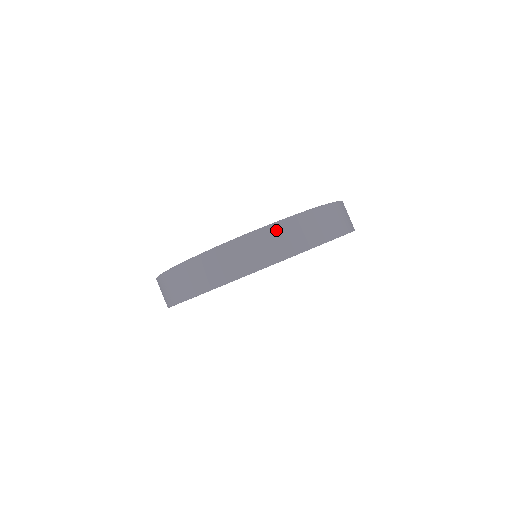
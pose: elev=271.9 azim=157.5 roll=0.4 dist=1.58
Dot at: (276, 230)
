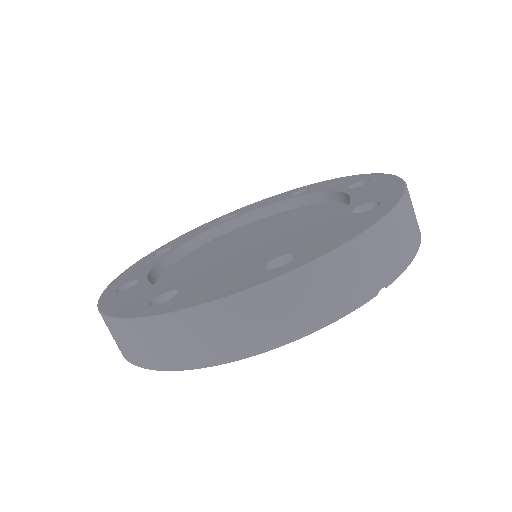
Dot at: (124, 329)
